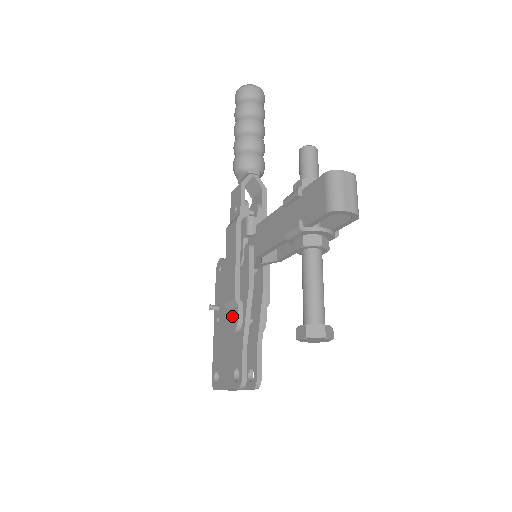
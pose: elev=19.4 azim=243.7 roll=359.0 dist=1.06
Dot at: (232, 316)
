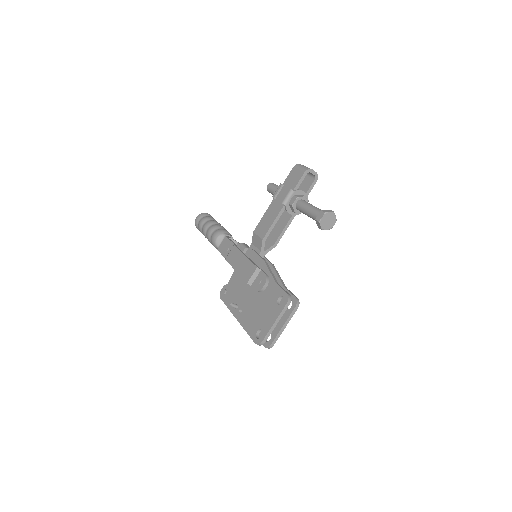
Dot at: (259, 278)
